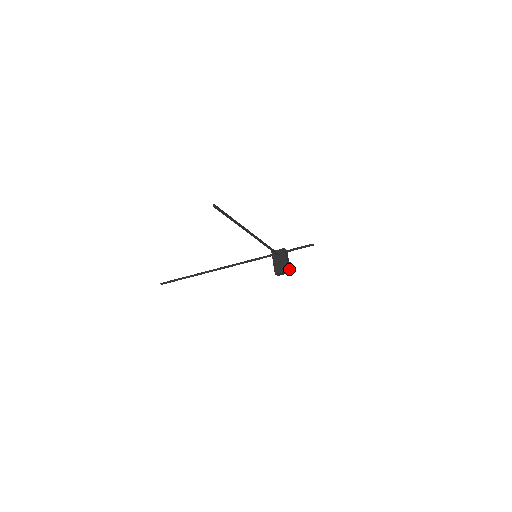
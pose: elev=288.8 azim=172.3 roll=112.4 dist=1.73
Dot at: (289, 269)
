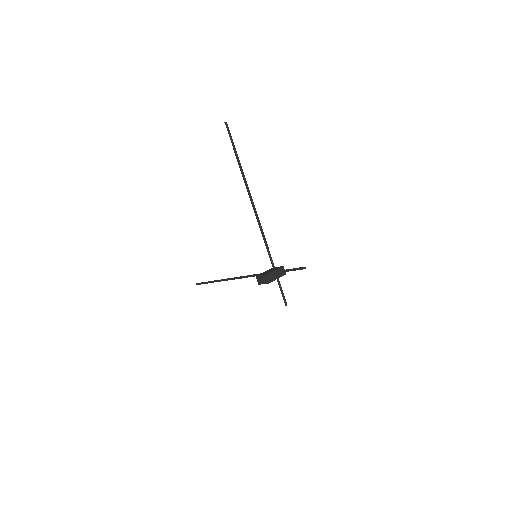
Dot at: (269, 279)
